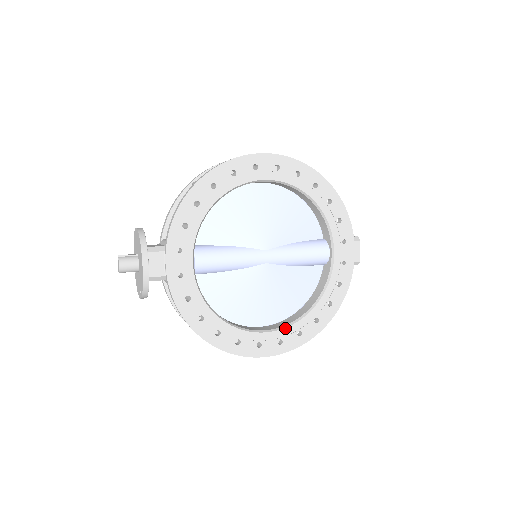
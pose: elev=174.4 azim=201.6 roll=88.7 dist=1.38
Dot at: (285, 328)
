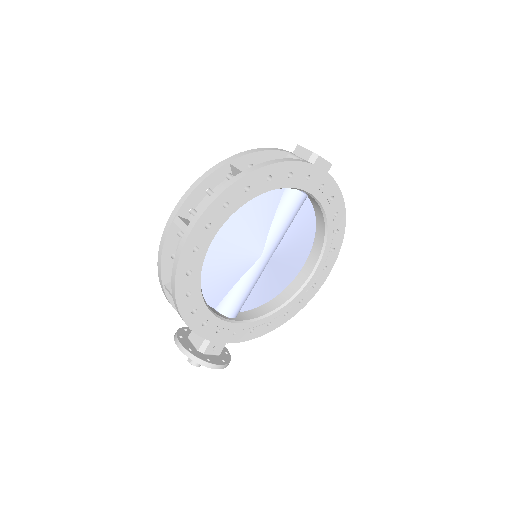
Dot at: (321, 261)
